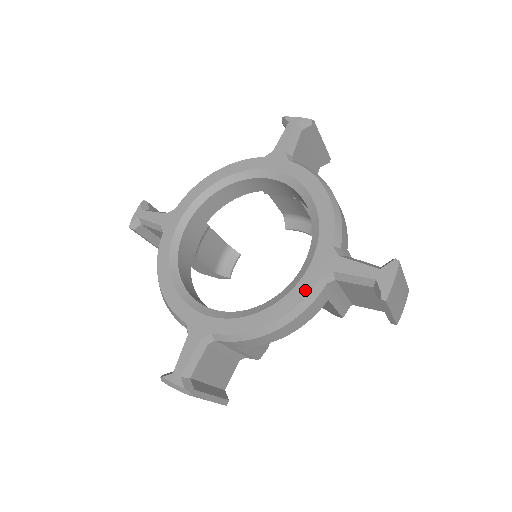
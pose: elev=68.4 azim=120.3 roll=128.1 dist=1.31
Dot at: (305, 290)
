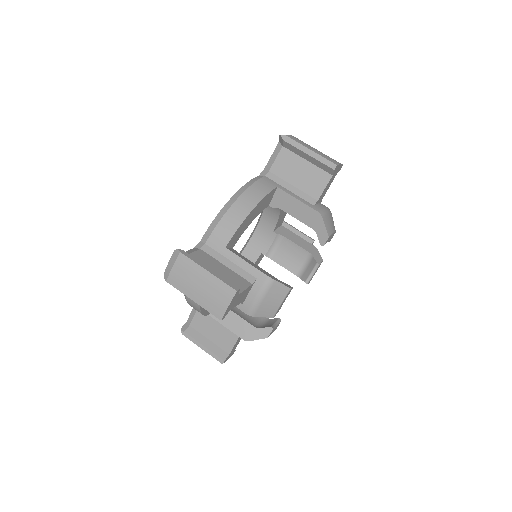
Dot at: occluded
